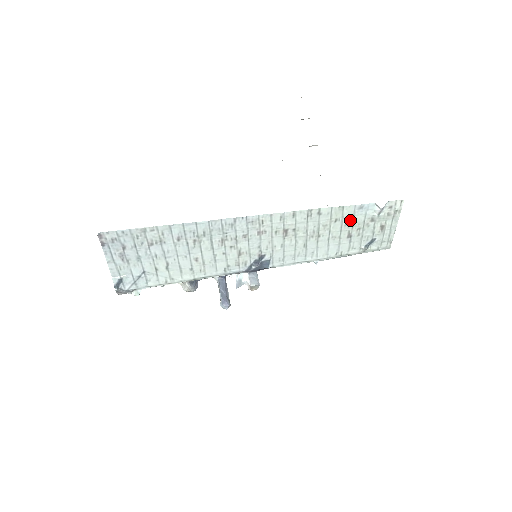
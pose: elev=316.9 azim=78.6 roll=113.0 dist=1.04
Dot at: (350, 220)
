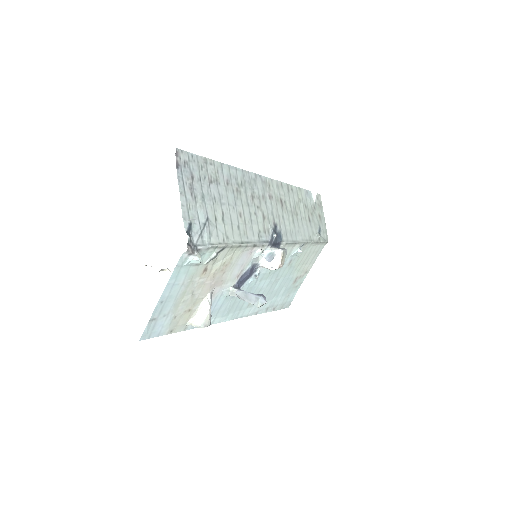
Dot at: (306, 203)
